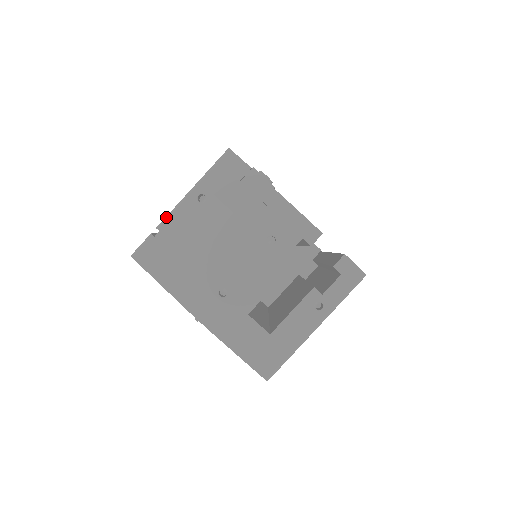
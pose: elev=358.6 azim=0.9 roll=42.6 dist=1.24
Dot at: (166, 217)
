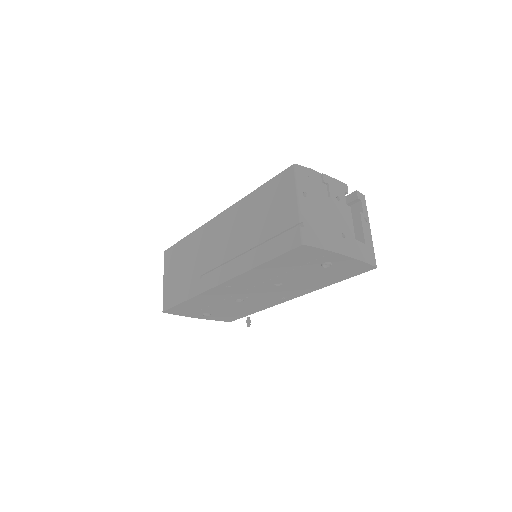
Dot at: (300, 214)
